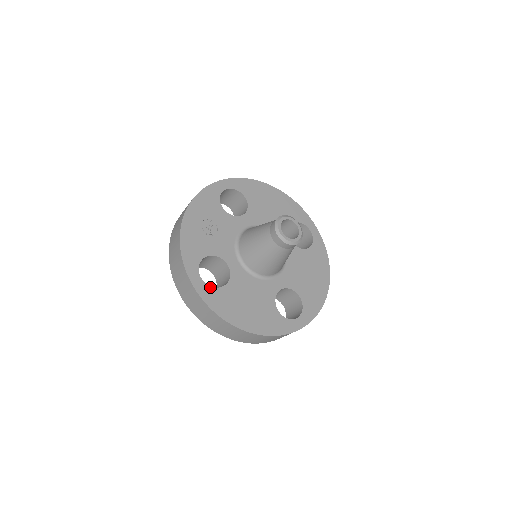
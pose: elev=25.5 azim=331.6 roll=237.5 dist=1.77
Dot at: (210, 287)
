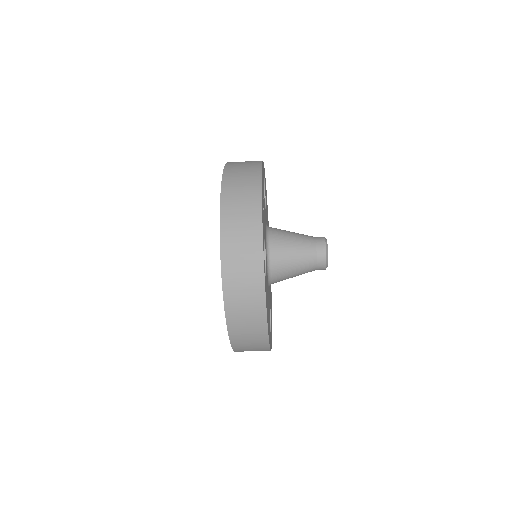
Dot at: occluded
